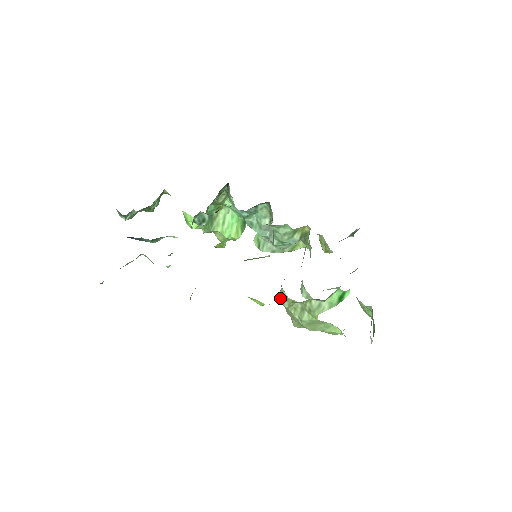
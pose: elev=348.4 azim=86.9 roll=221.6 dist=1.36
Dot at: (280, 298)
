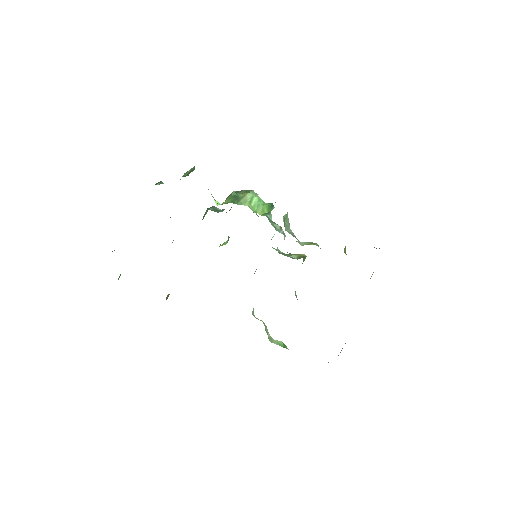
Dot at: occluded
